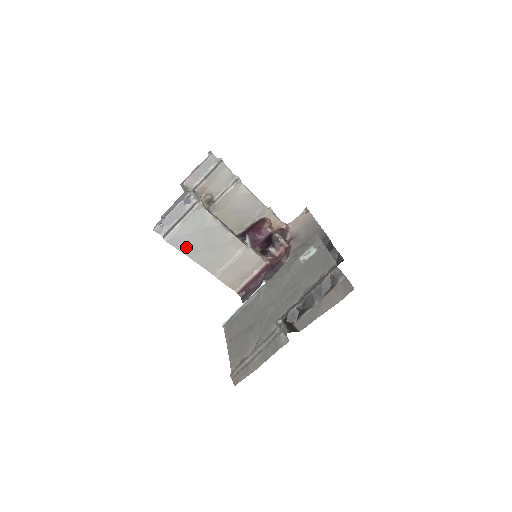
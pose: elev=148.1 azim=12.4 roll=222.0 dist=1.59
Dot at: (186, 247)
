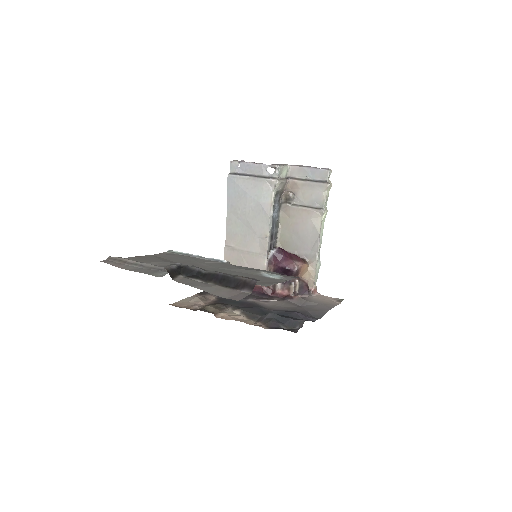
Dot at: (233, 199)
